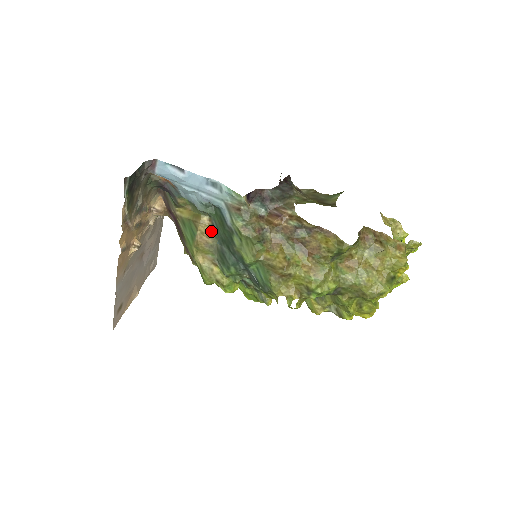
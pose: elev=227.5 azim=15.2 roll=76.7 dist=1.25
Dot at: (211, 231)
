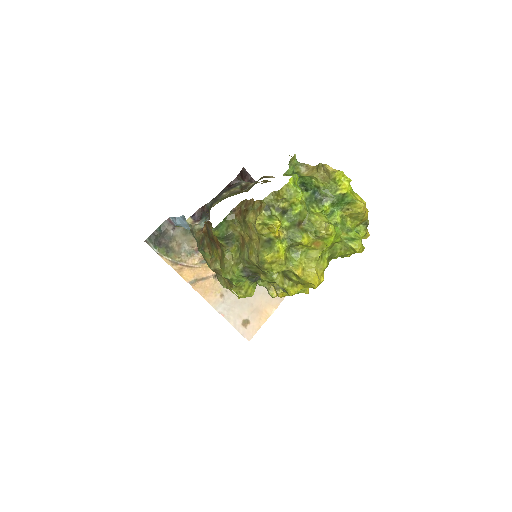
Dot at: occluded
